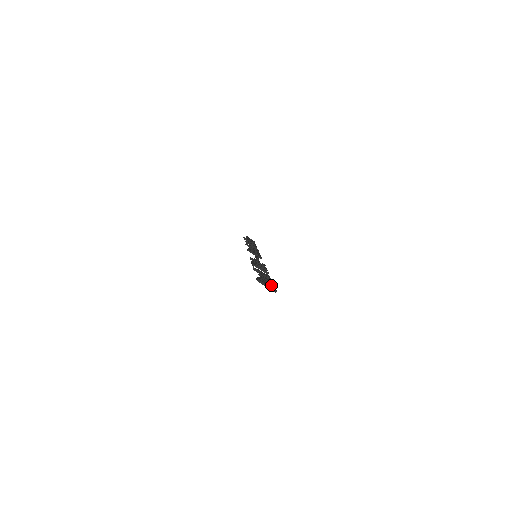
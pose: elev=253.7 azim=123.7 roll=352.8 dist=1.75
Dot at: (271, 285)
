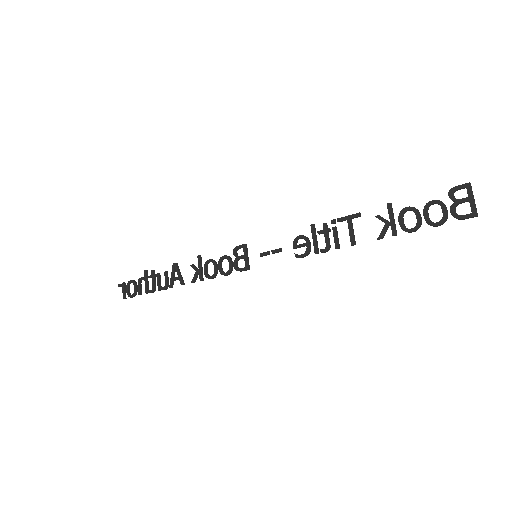
Dot at: (456, 213)
